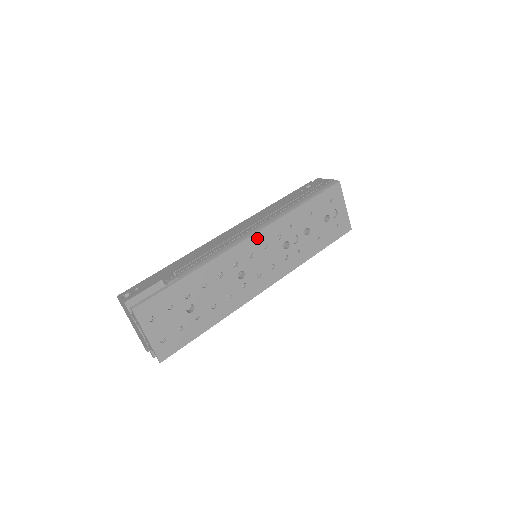
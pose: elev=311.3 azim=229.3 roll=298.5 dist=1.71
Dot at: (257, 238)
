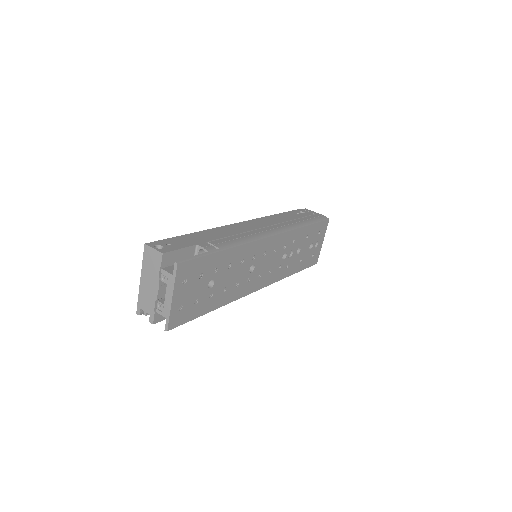
Dot at: (274, 240)
